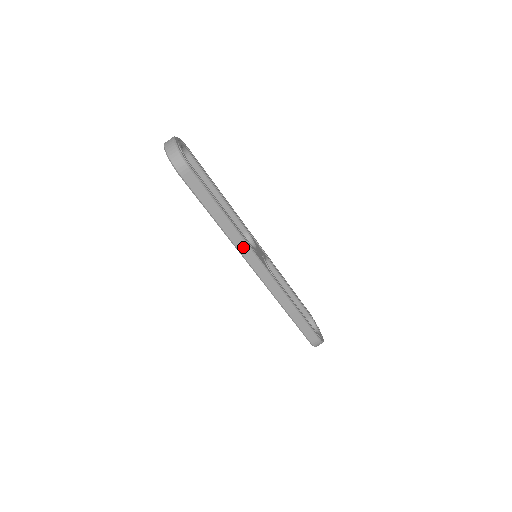
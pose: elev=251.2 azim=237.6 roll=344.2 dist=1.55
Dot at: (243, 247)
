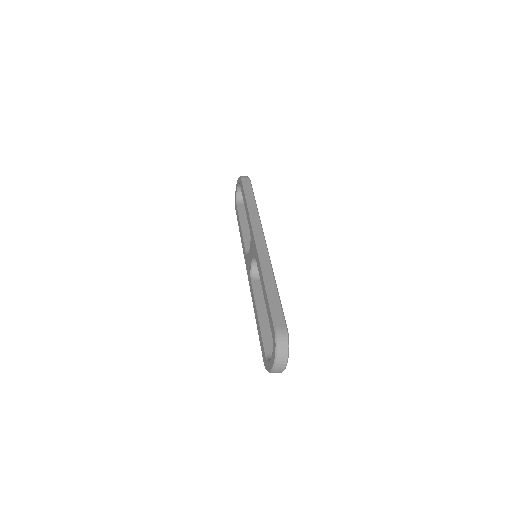
Dot at: occluded
